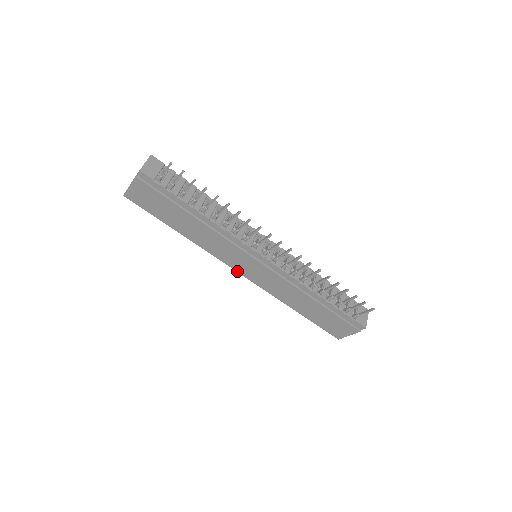
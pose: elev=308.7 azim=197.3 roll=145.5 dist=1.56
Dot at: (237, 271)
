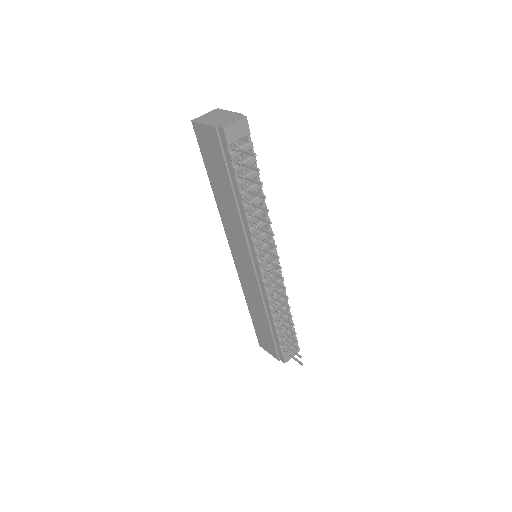
Dot at: (231, 251)
